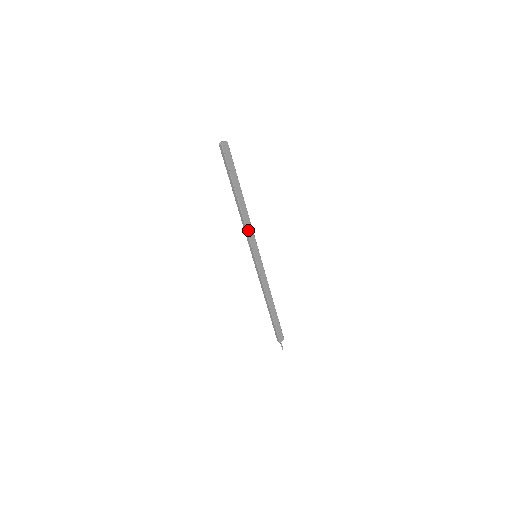
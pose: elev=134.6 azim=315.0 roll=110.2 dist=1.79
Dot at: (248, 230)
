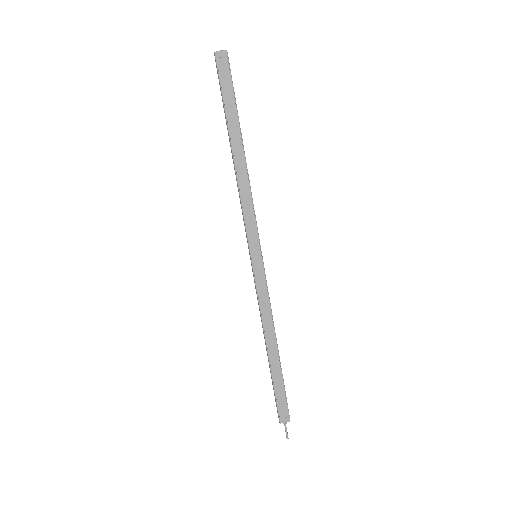
Dot at: (245, 206)
